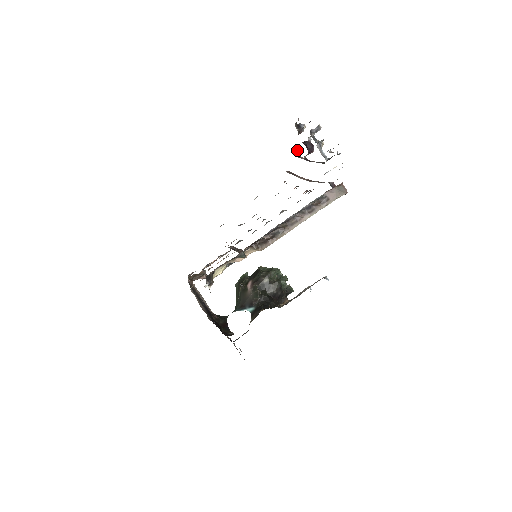
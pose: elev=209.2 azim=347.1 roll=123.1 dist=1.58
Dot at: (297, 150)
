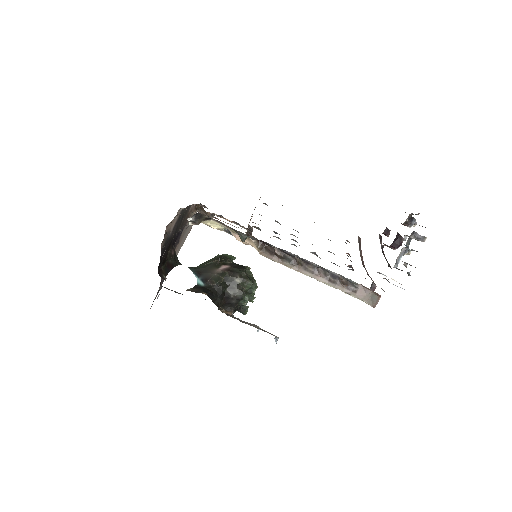
Dot at: (386, 234)
